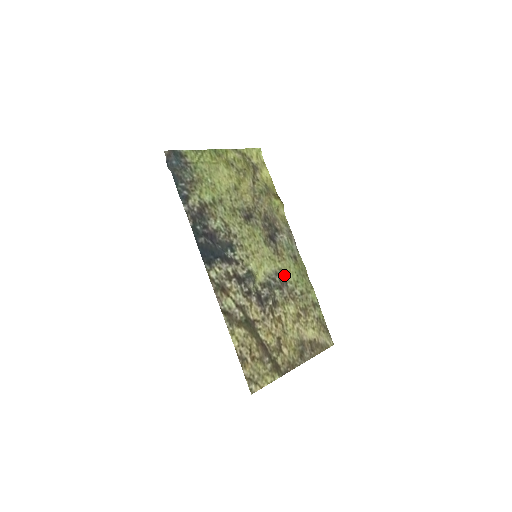
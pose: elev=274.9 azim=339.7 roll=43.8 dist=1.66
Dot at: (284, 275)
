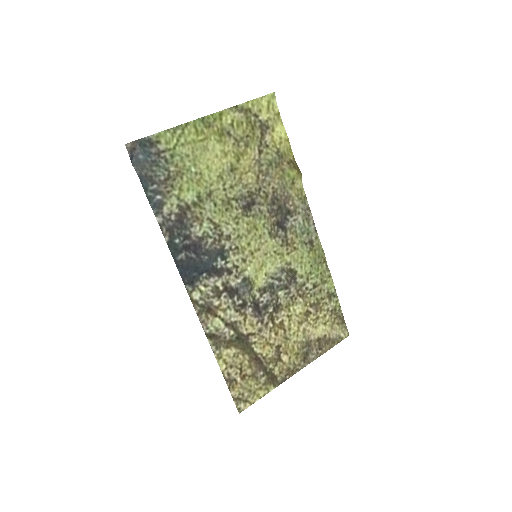
Dot at: (293, 269)
